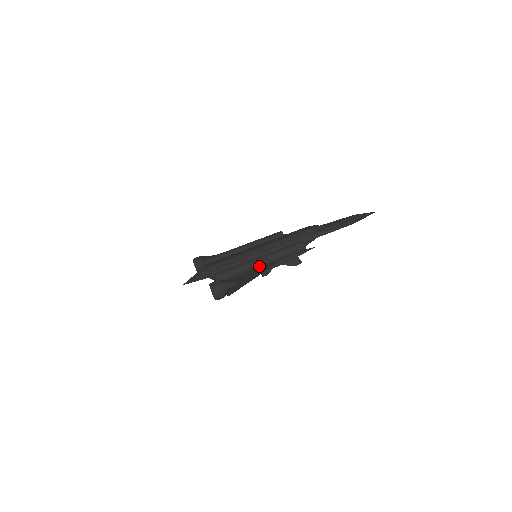
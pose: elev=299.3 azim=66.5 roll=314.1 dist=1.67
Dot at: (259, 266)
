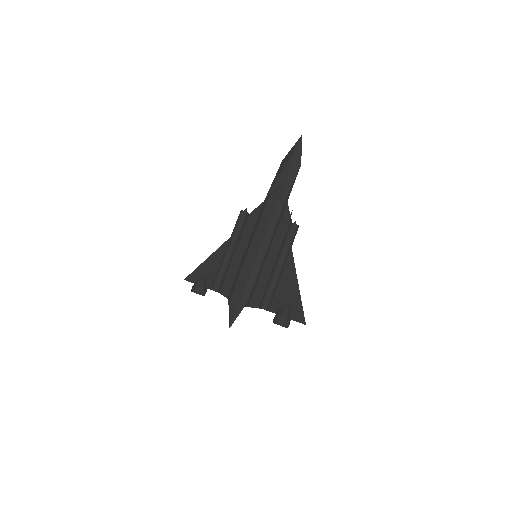
Dot at: (282, 272)
